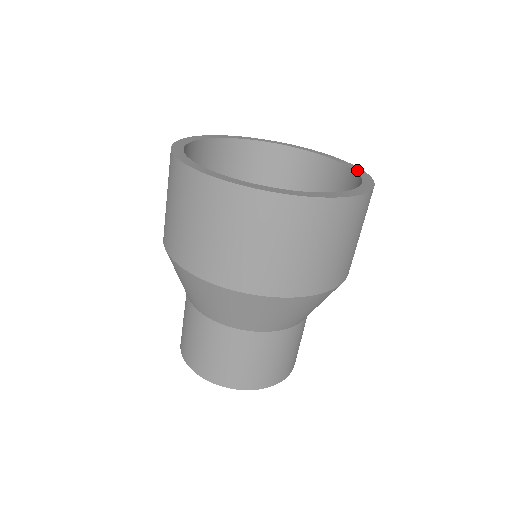
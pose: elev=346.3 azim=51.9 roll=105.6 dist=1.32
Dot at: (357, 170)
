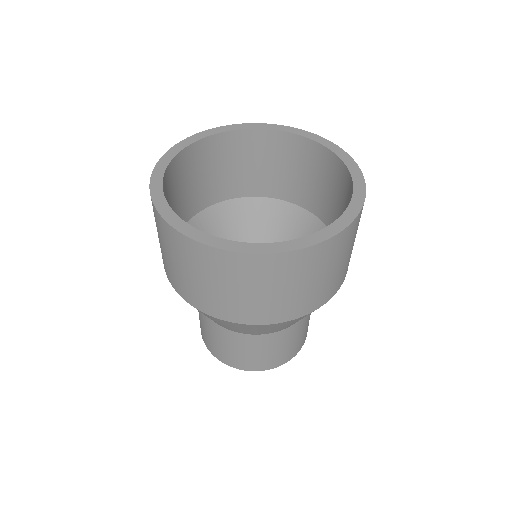
Dot at: (349, 164)
